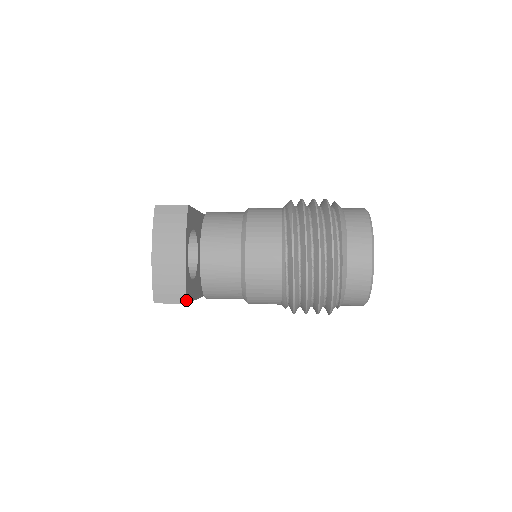
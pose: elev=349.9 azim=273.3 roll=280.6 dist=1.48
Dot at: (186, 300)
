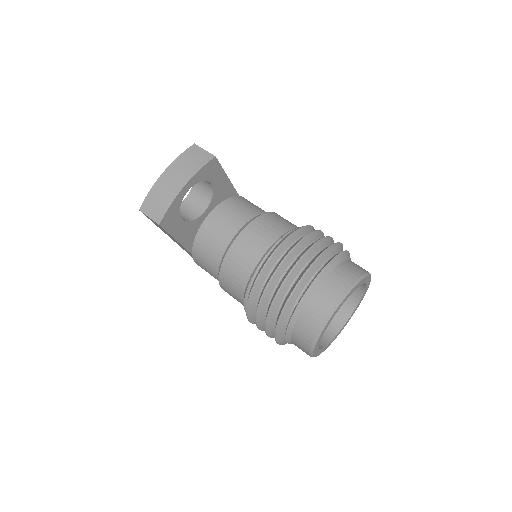
Dot at: (160, 221)
